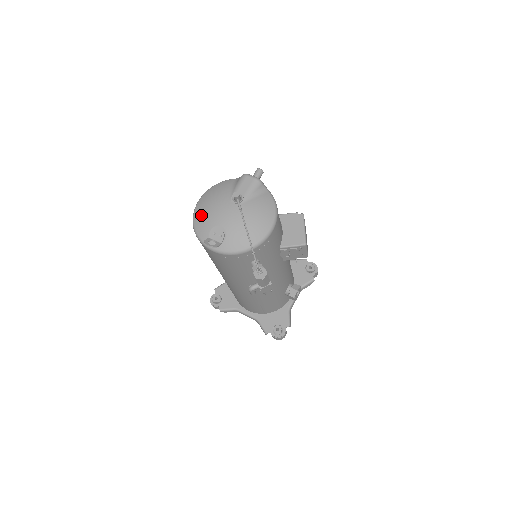
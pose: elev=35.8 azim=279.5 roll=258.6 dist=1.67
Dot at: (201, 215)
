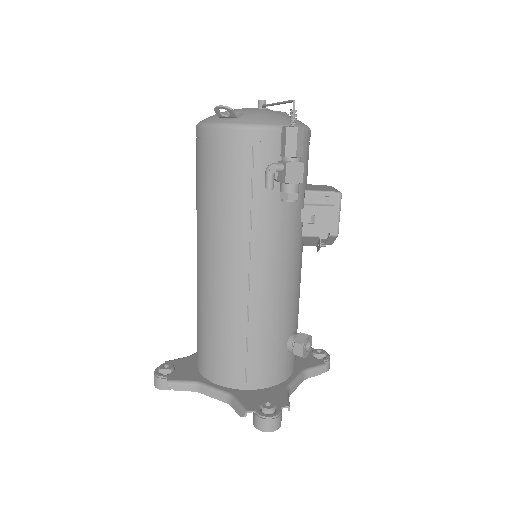
Dot at: occluded
